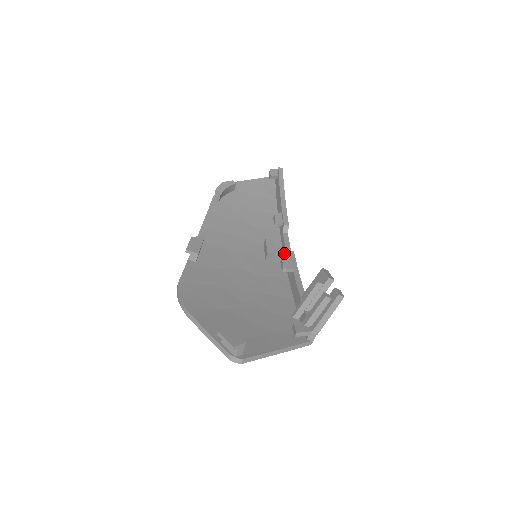
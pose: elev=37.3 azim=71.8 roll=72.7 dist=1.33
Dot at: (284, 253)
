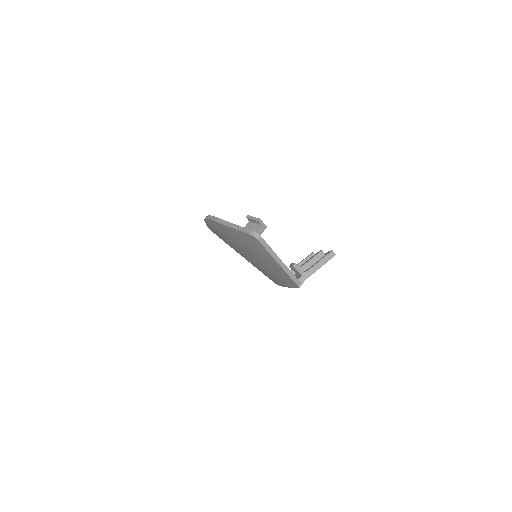
Dot at: occluded
